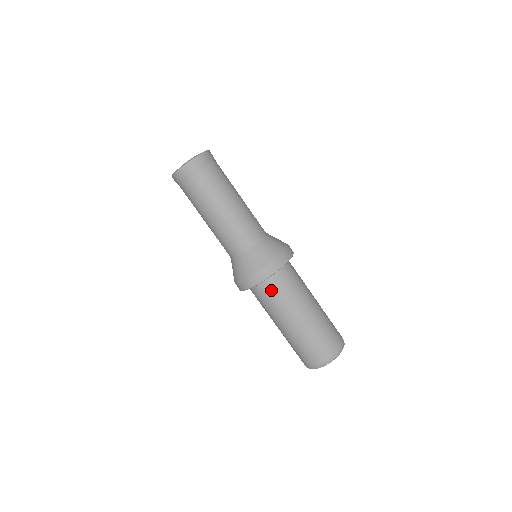
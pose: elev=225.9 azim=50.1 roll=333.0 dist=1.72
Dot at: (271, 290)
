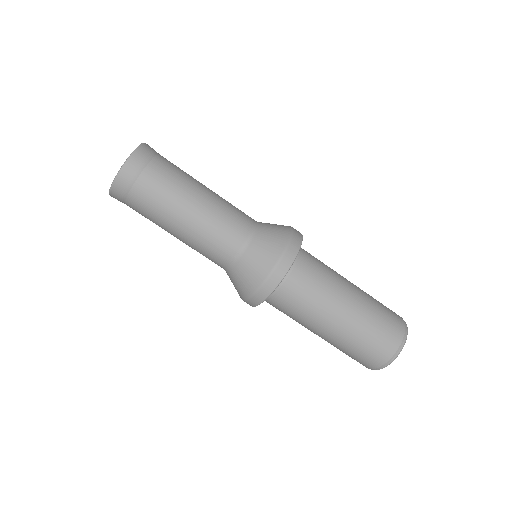
Dot at: (273, 306)
